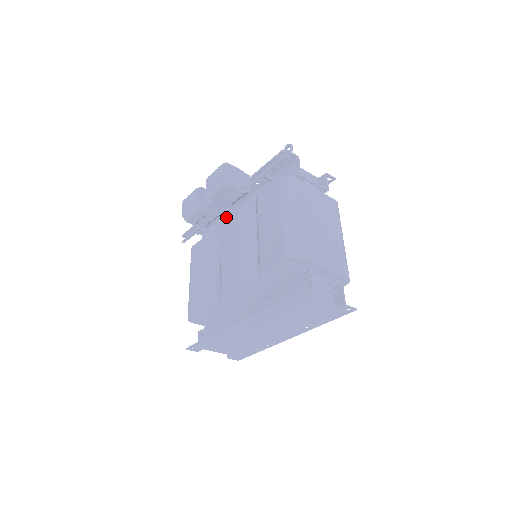
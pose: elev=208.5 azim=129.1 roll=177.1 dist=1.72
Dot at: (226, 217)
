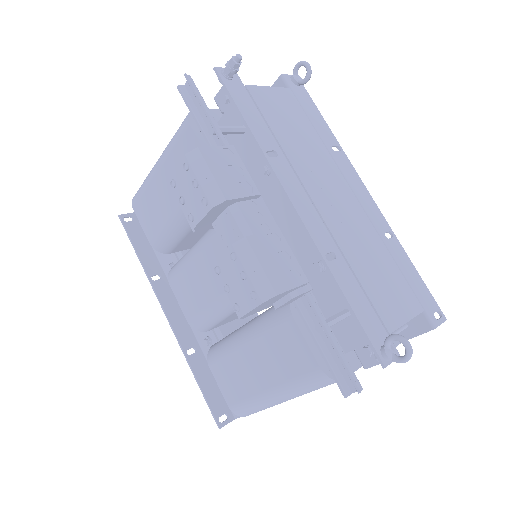
Dot at: occluded
